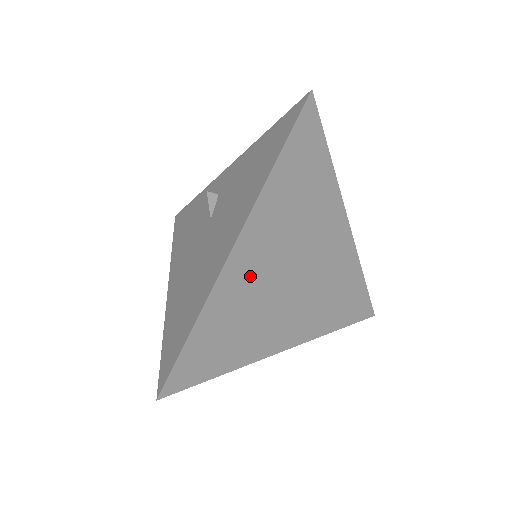
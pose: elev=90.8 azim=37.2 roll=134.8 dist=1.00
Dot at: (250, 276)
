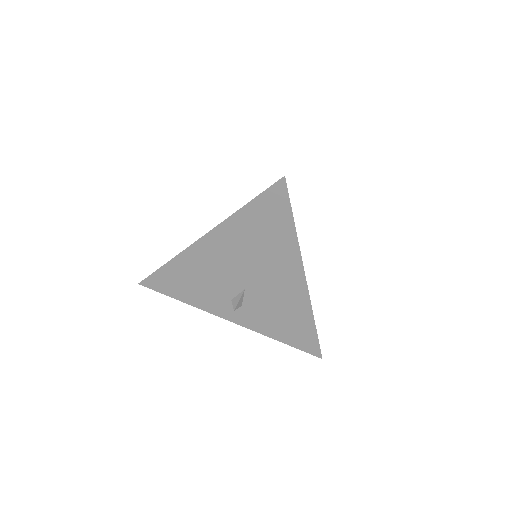
Dot at: occluded
